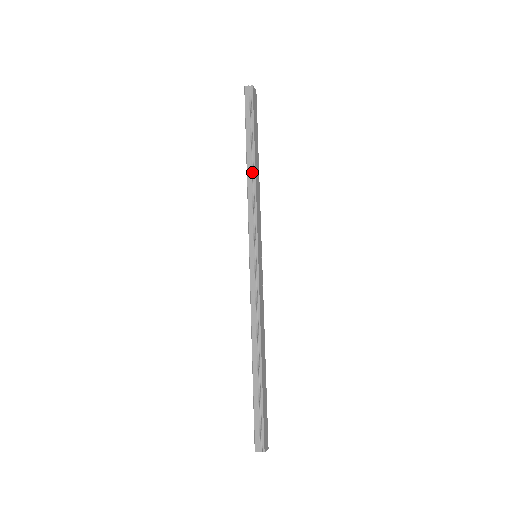
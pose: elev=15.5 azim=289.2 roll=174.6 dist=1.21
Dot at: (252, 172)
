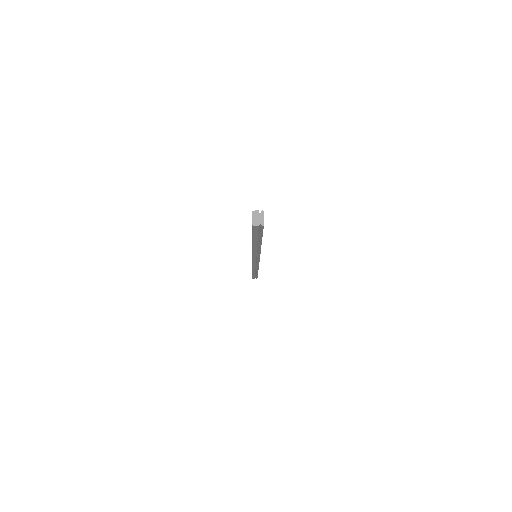
Dot at: (257, 247)
